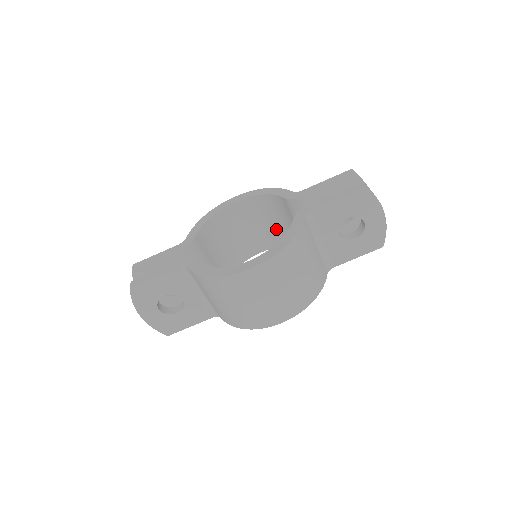
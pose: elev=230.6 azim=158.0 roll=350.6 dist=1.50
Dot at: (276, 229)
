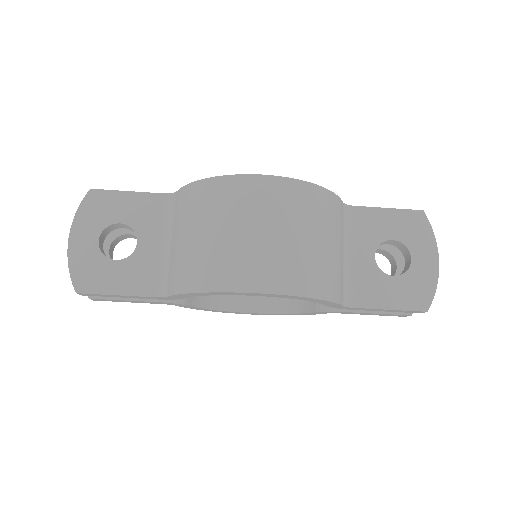
Dot at: occluded
